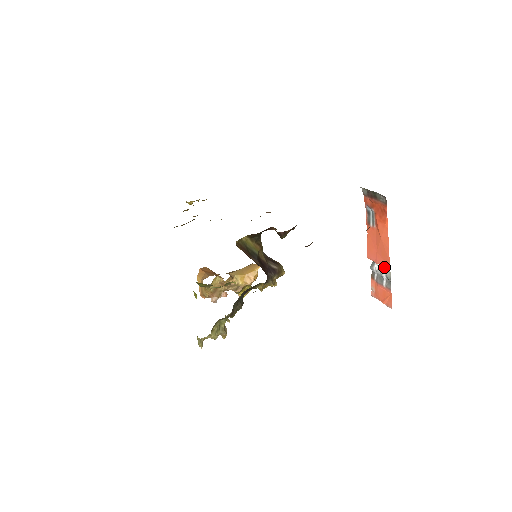
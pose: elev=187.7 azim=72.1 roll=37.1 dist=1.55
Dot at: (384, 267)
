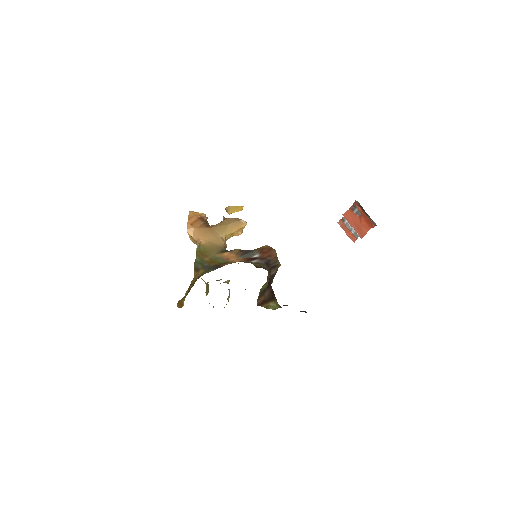
Dot at: occluded
